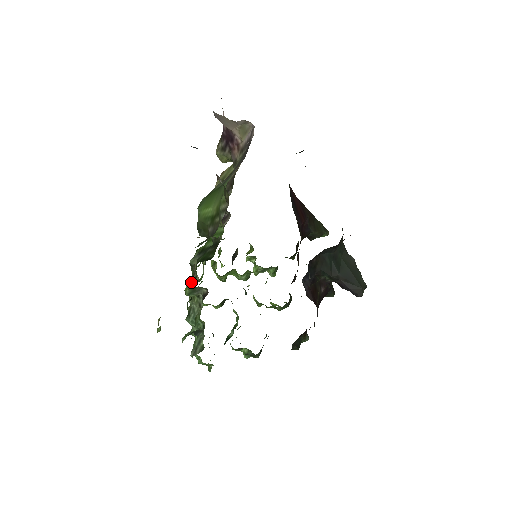
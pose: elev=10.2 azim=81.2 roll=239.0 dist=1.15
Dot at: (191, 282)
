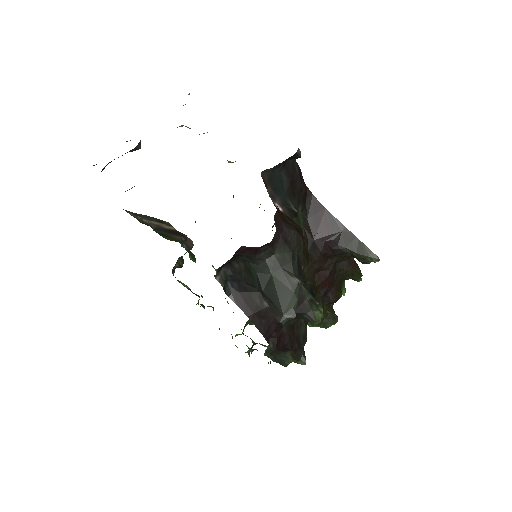
Dot at: occluded
